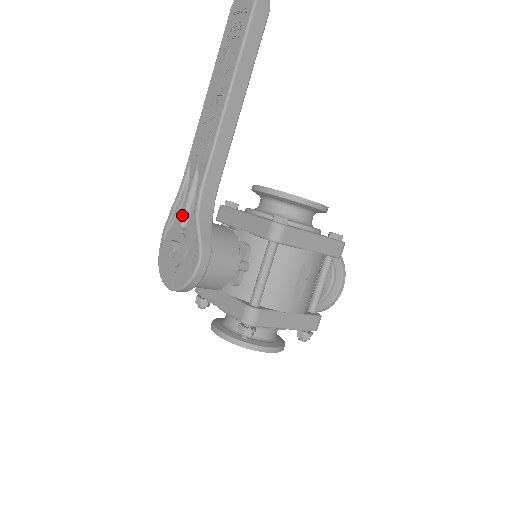
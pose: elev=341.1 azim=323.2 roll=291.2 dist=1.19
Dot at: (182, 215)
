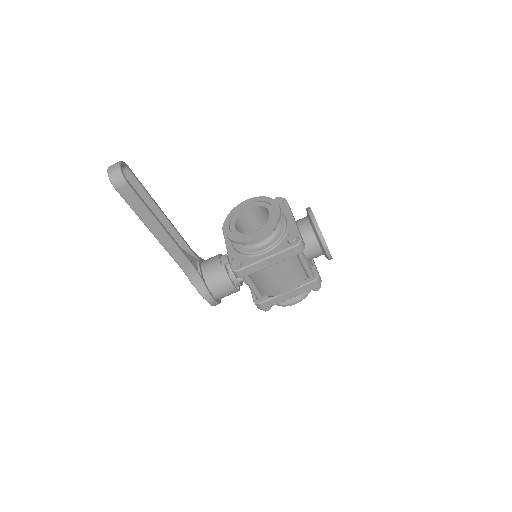
Dot at: occluded
